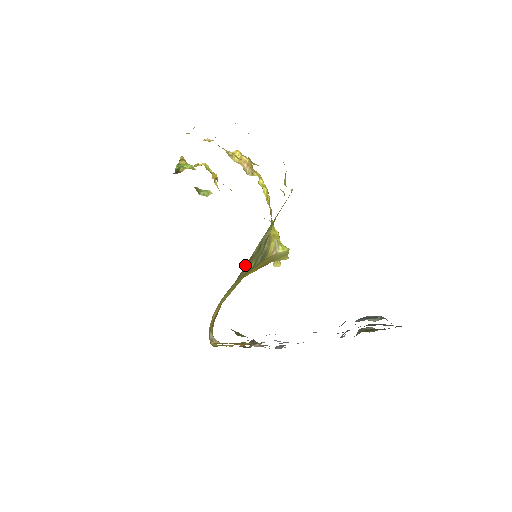
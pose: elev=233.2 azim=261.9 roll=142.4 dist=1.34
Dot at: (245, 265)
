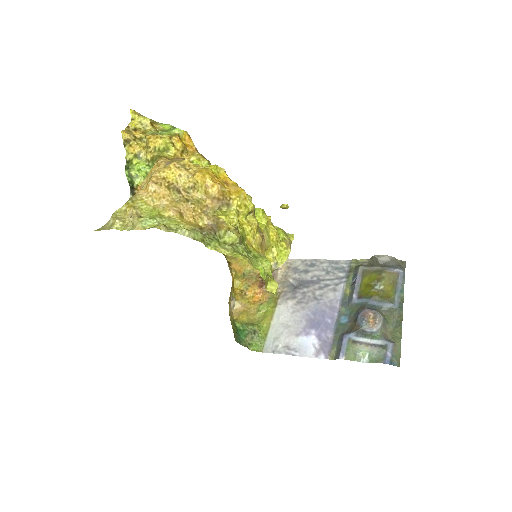
Dot at: occluded
